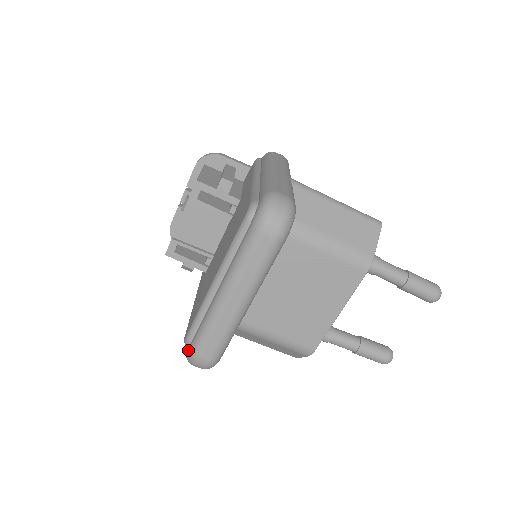
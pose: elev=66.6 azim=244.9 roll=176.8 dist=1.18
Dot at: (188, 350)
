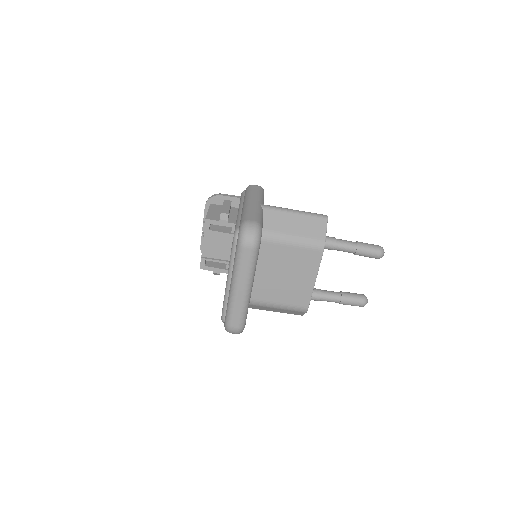
Dot at: (224, 324)
